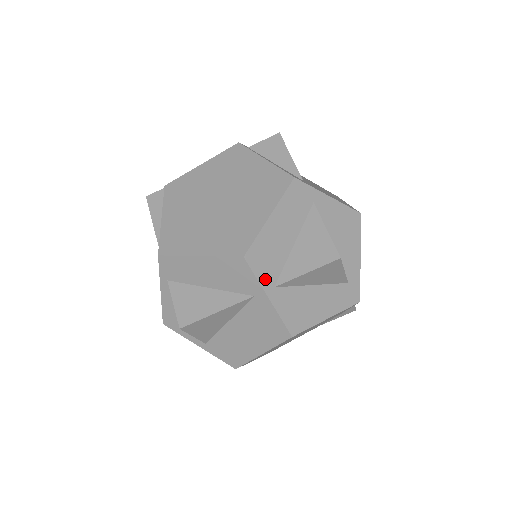
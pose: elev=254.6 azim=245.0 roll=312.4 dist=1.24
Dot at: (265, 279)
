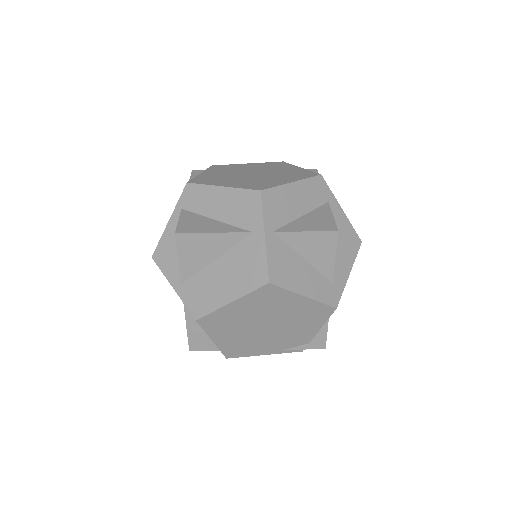
Dot at: (269, 220)
